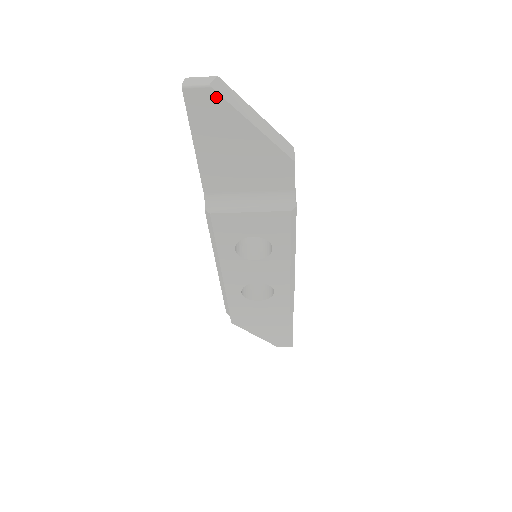
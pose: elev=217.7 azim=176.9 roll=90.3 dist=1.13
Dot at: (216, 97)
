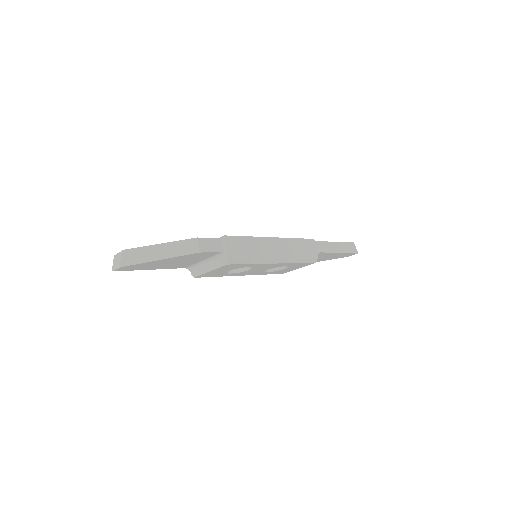
Dot at: (128, 266)
